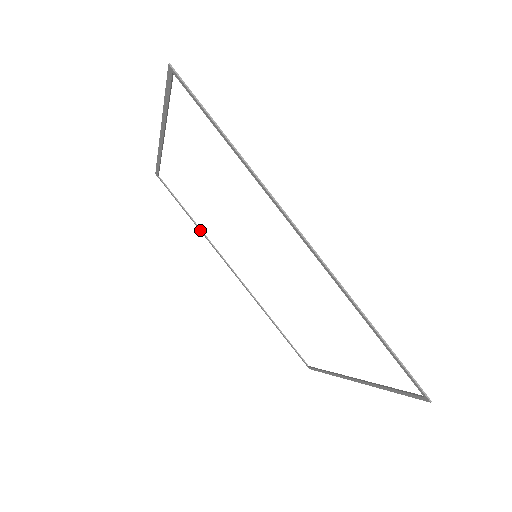
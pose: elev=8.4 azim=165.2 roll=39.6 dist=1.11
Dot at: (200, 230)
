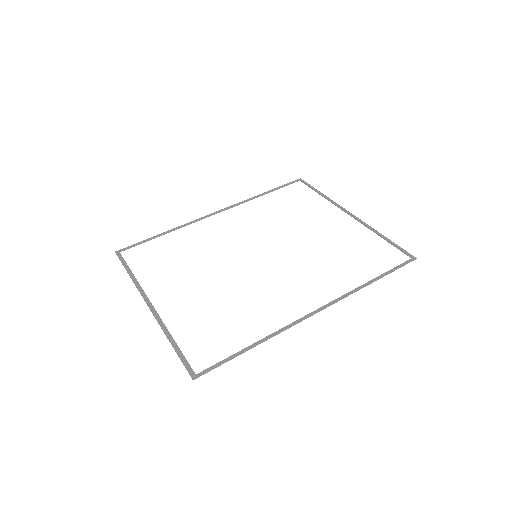
Dot at: occluded
